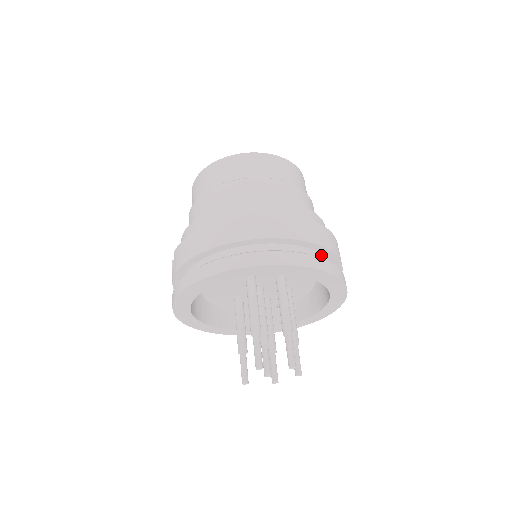
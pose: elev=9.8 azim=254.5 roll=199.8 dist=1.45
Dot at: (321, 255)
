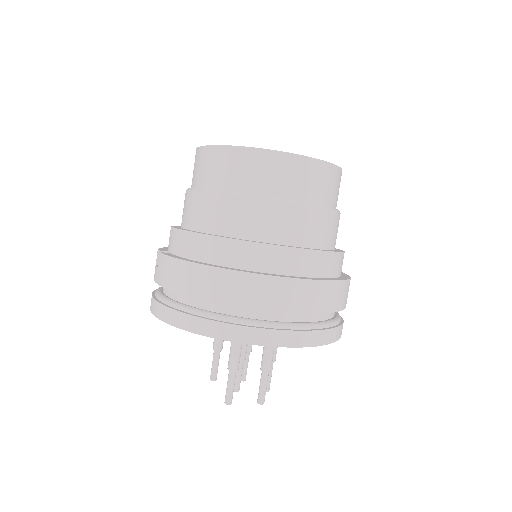
Dot at: occluded
